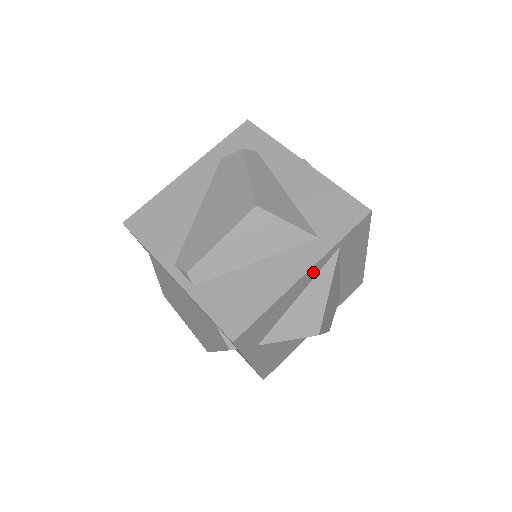
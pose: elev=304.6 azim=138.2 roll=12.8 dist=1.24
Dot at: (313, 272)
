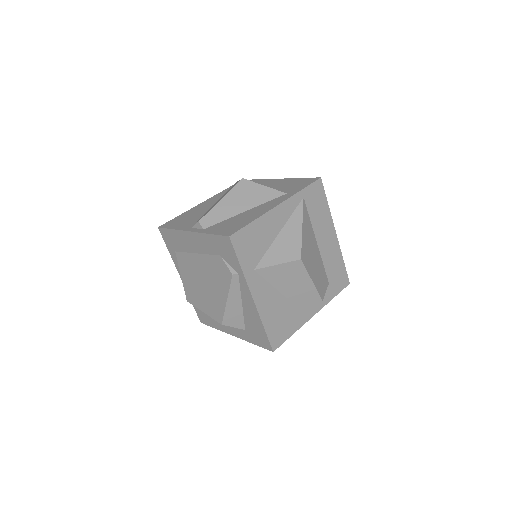
Dot at: (286, 210)
